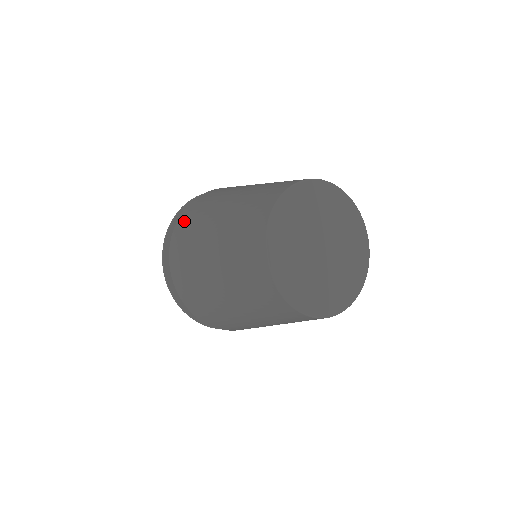
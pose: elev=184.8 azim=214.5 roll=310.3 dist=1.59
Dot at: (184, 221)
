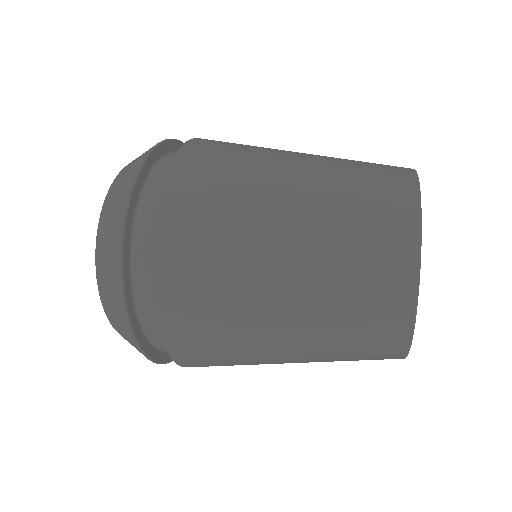
Dot at: (190, 176)
